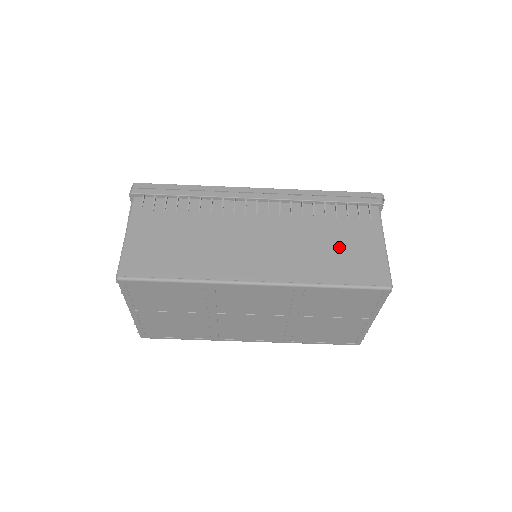
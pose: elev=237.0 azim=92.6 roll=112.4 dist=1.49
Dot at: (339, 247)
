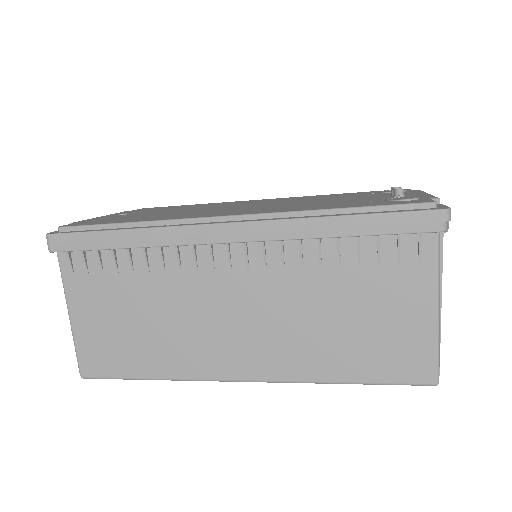
Dot at: (360, 321)
